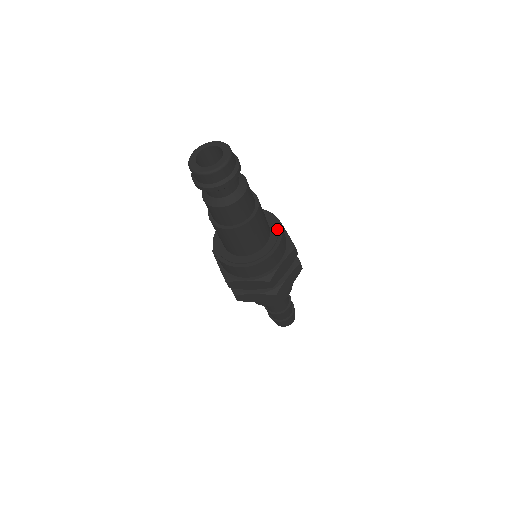
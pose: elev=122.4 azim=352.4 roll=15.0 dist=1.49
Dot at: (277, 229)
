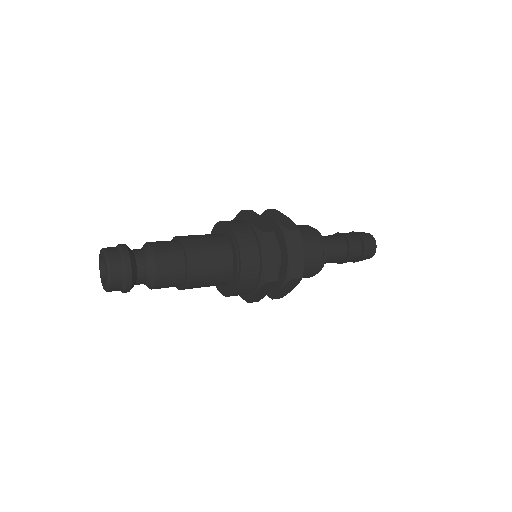
Dot at: (231, 237)
